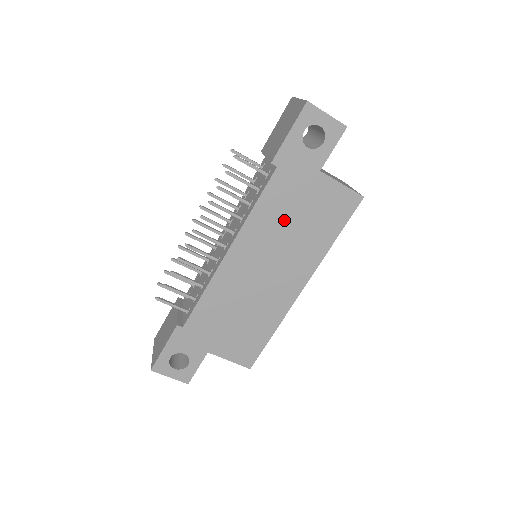
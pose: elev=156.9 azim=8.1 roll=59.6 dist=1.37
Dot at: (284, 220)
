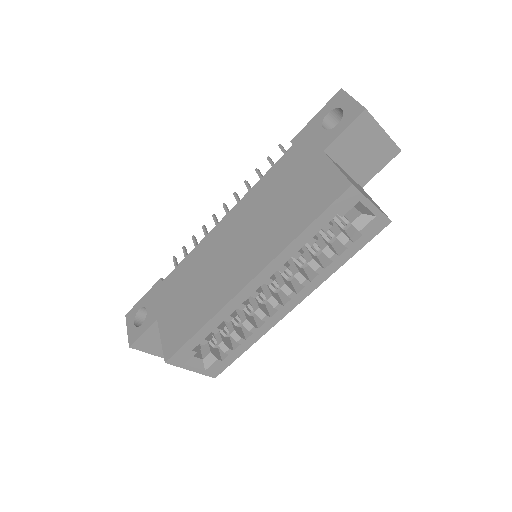
Dot at: (273, 197)
